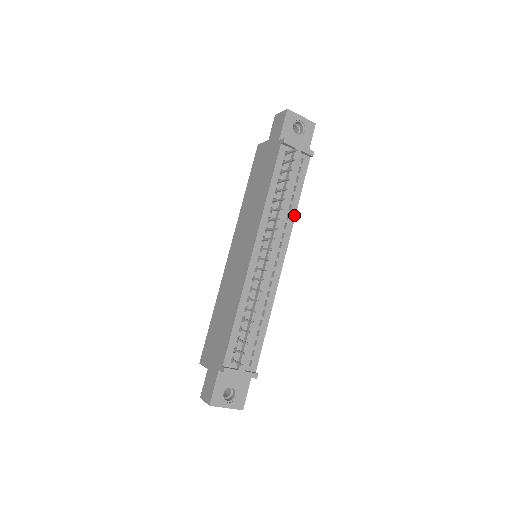
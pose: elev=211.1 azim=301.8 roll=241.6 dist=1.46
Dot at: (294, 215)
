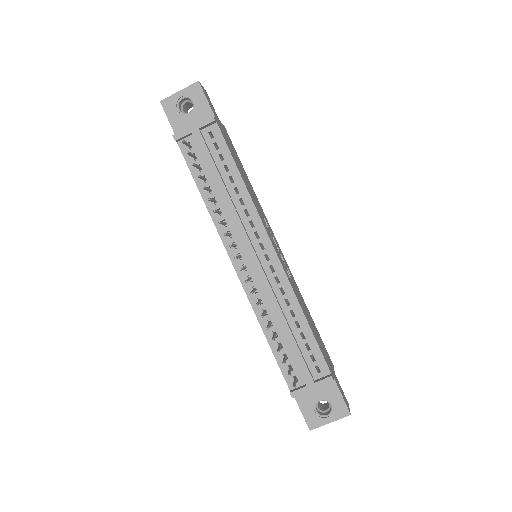
Dot at: (247, 194)
